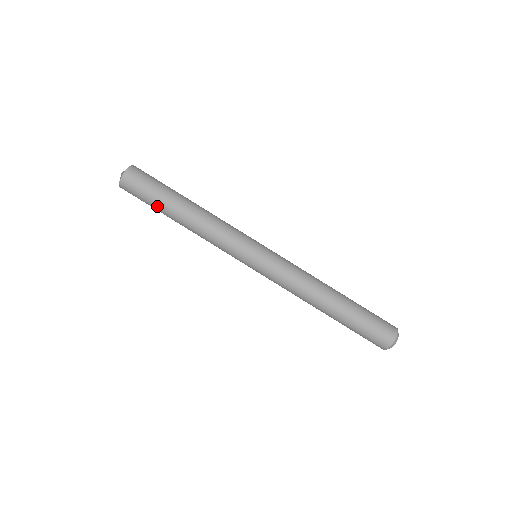
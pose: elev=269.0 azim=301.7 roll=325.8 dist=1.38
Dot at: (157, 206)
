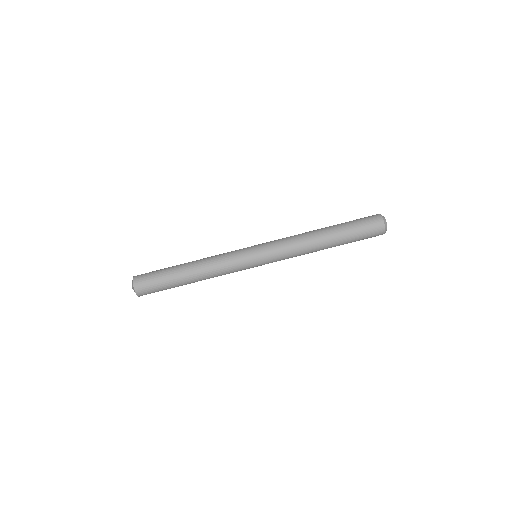
Dot at: (174, 287)
